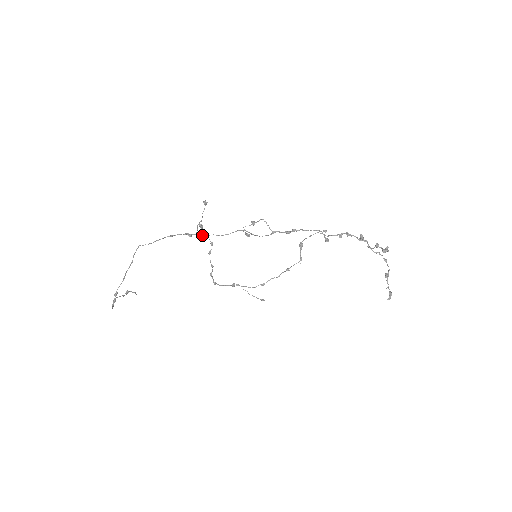
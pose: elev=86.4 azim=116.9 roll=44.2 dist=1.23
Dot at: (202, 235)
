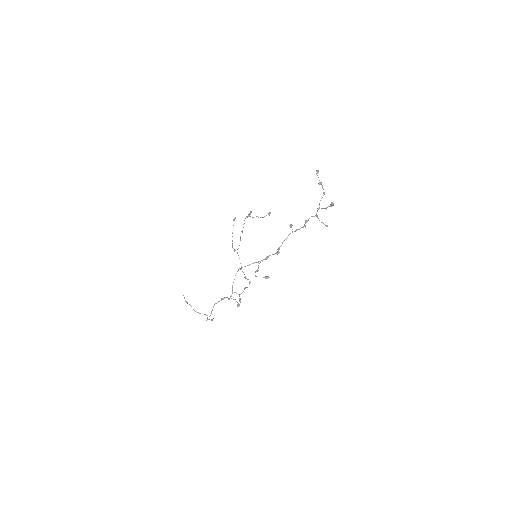
Dot at: (232, 292)
